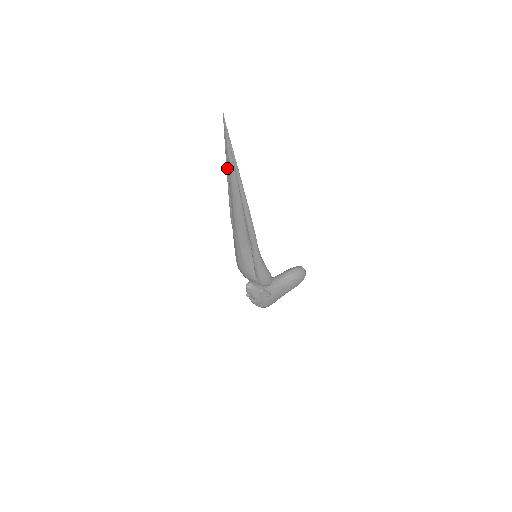
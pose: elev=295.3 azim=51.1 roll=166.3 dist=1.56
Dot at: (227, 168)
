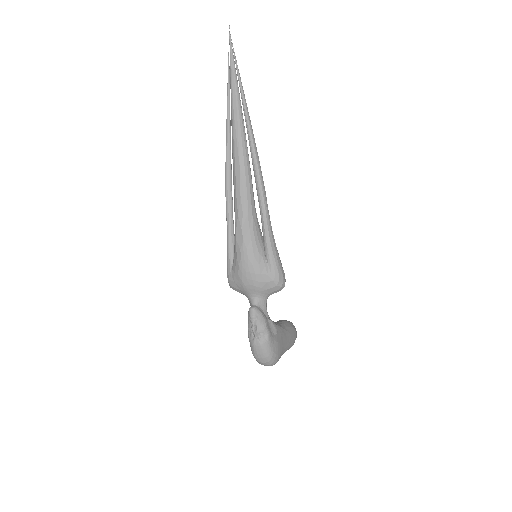
Dot at: (228, 105)
